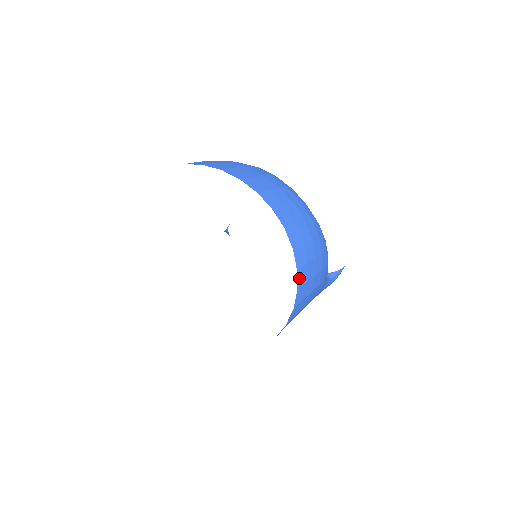
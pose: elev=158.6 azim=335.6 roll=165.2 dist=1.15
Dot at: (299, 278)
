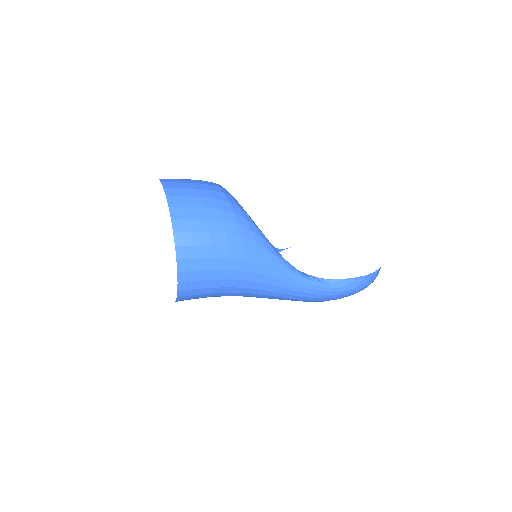
Dot at: (178, 239)
